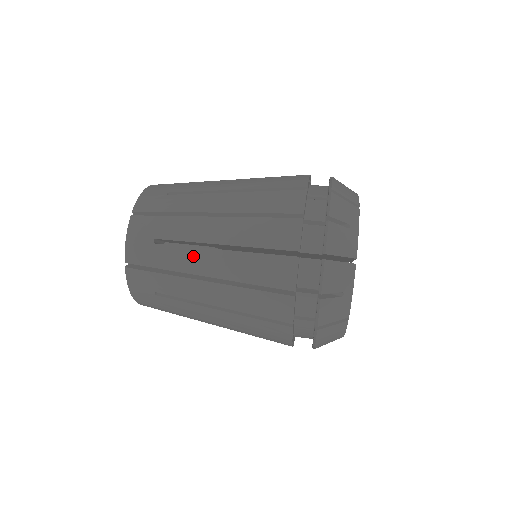
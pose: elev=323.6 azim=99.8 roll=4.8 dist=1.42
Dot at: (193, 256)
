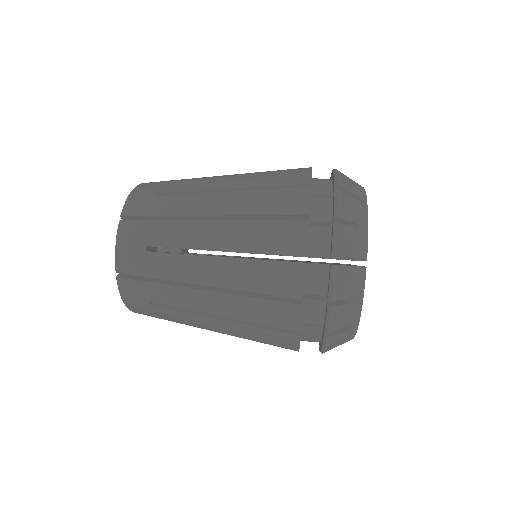
Dot at: (194, 319)
